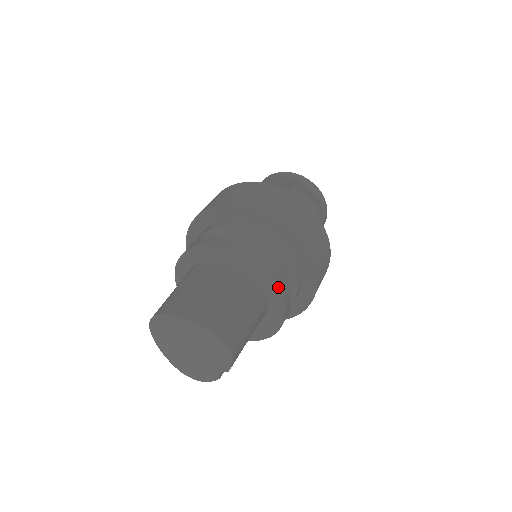
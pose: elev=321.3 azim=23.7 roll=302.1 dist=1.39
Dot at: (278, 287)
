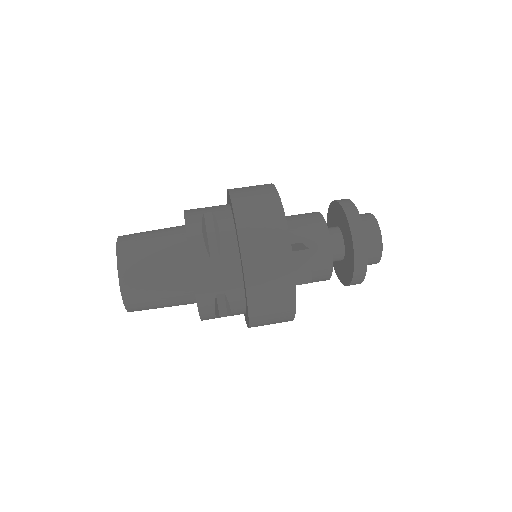
Dot at: (198, 305)
